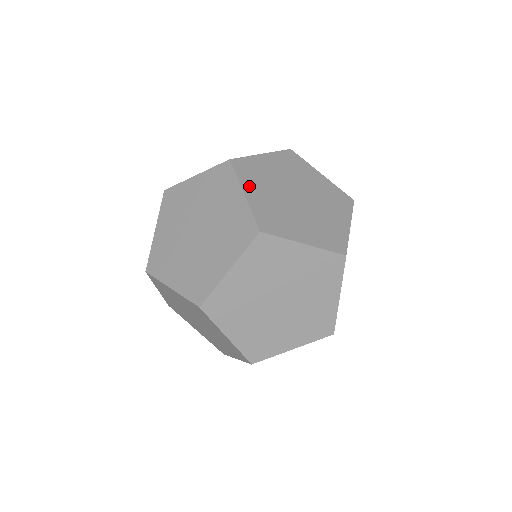
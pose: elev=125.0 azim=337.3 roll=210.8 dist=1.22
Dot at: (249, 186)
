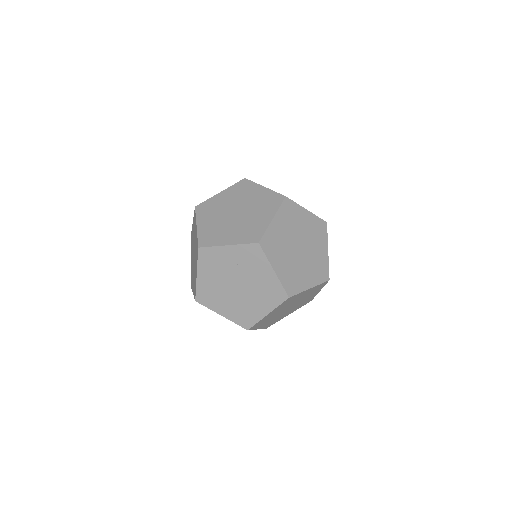
Dot at: occluded
